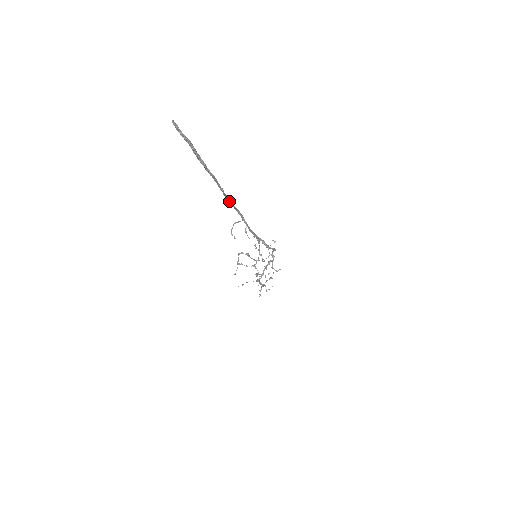
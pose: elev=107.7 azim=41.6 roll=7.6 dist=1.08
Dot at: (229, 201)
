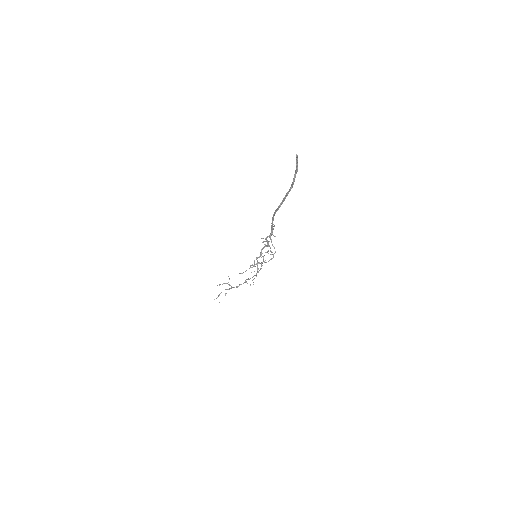
Dot at: (277, 210)
